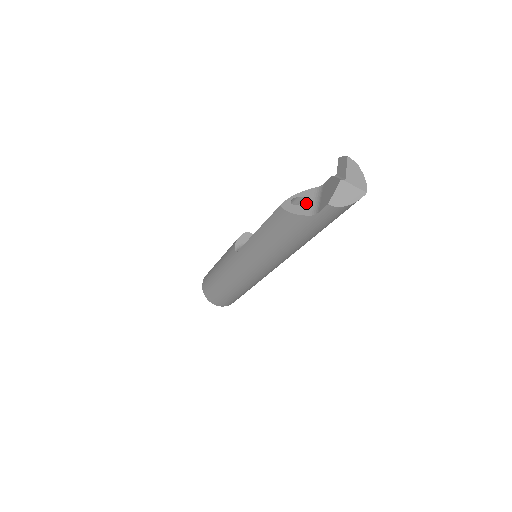
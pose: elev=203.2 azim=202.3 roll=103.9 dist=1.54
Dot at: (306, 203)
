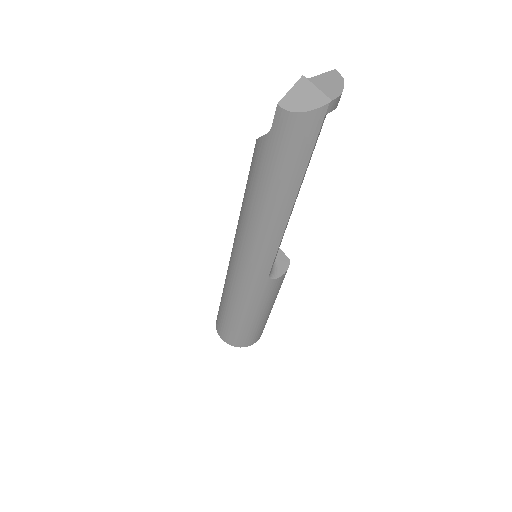
Dot at: occluded
